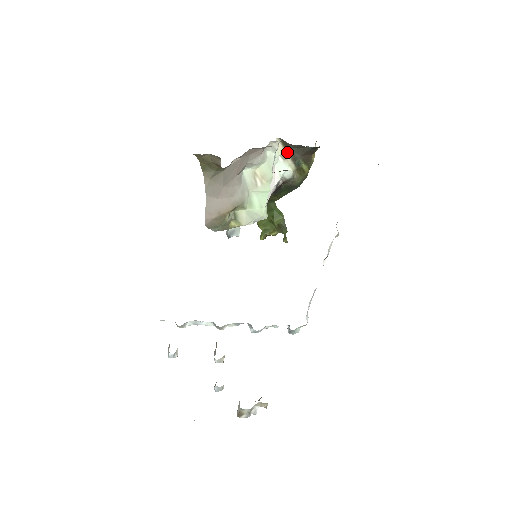
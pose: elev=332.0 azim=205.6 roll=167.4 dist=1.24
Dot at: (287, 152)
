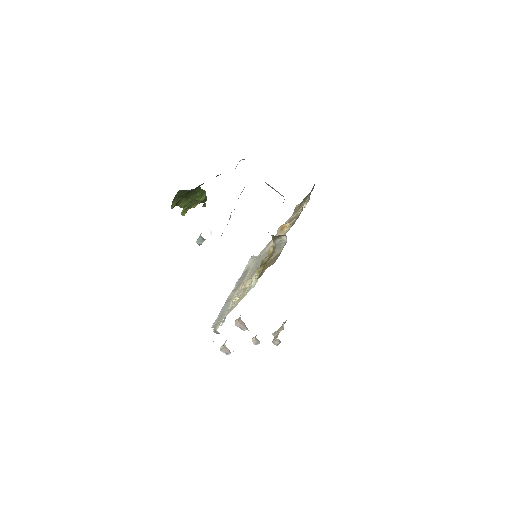
Dot at: occluded
